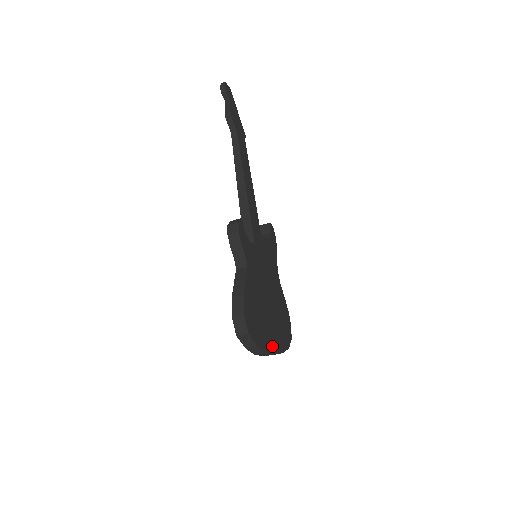
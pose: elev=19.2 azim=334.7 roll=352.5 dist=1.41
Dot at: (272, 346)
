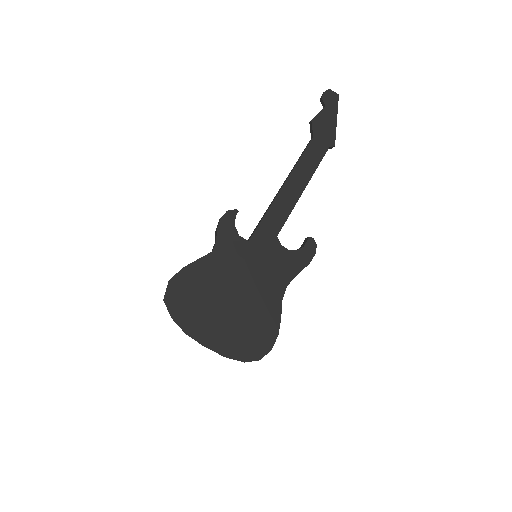
Dot at: (204, 337)
